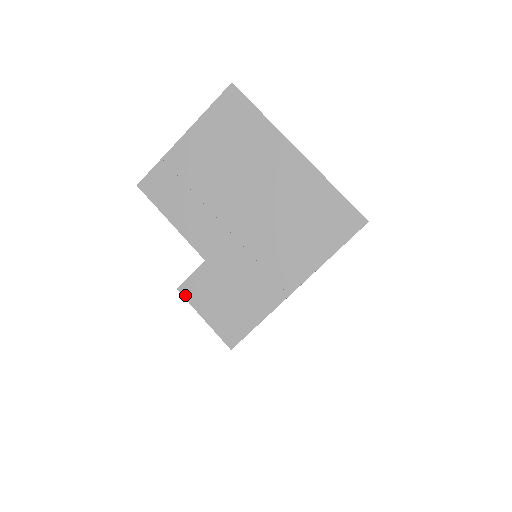
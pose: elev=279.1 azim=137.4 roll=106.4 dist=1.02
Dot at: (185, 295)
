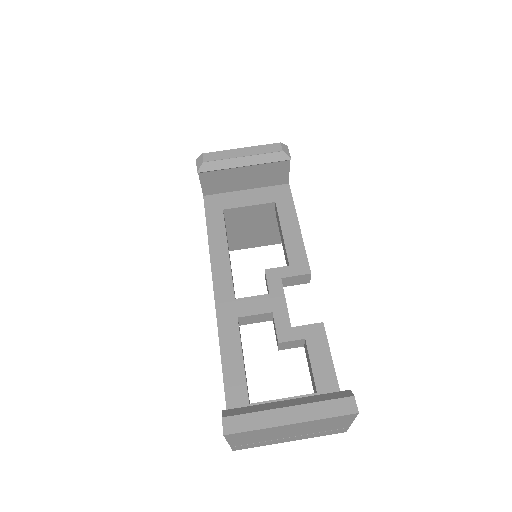
Dot at: occluded
